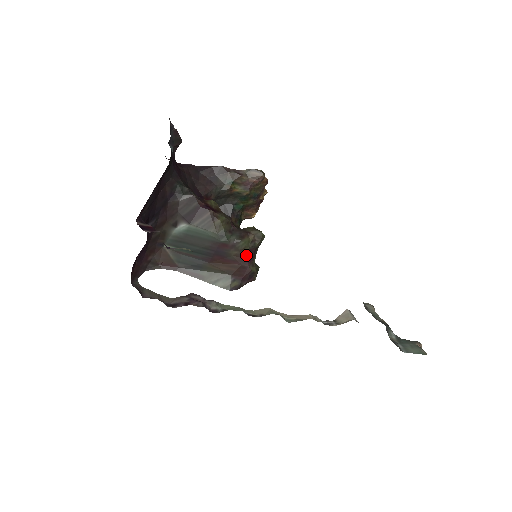
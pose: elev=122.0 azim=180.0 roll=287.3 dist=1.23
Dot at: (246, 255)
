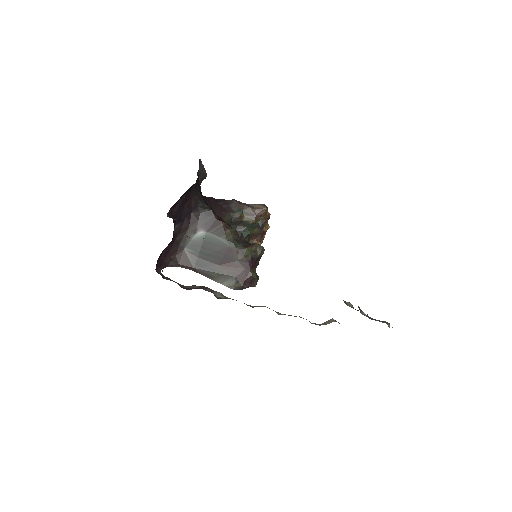
Dot at: (249, 261)
